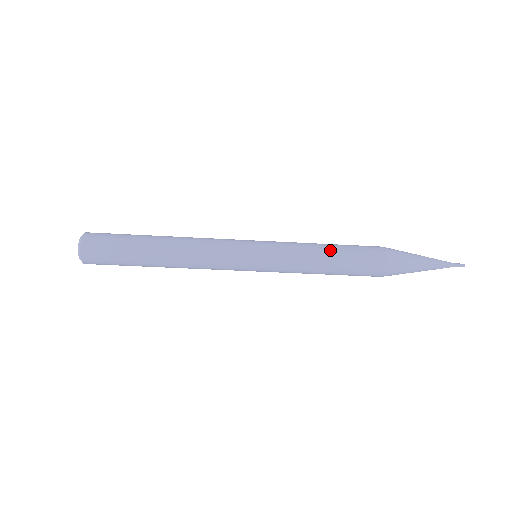
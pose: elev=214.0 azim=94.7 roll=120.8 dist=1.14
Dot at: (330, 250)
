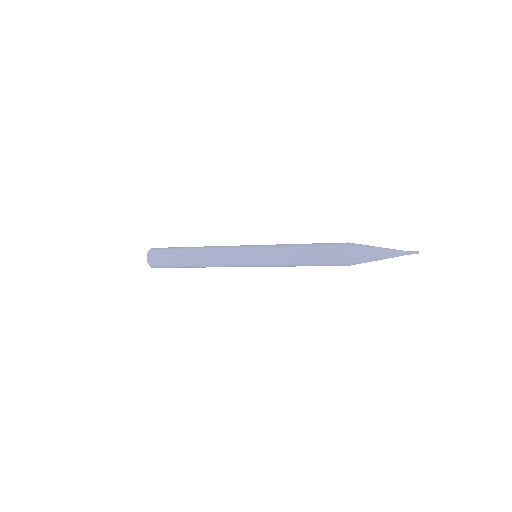
Dot at: (303, 253)
